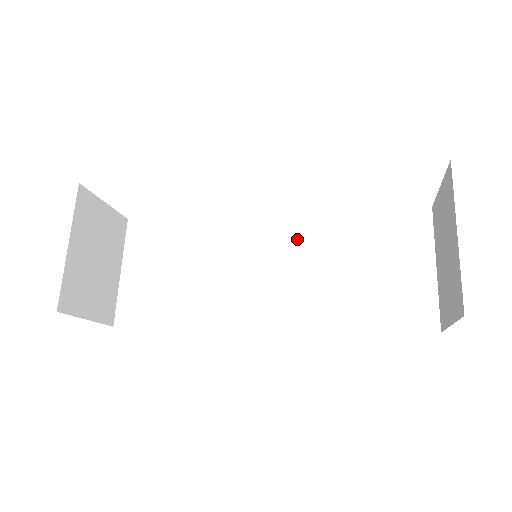
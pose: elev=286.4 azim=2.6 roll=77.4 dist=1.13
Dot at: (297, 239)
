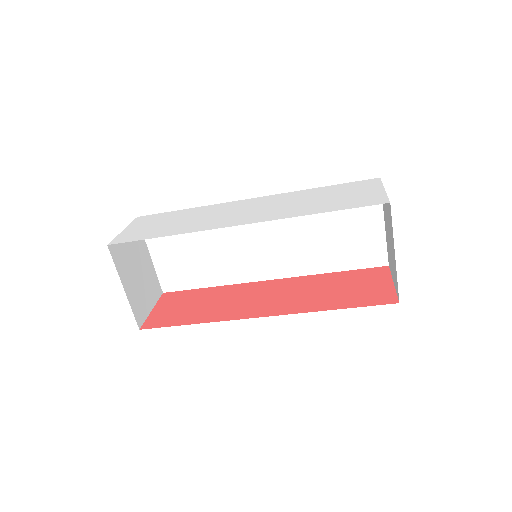
Dot at: occluded
